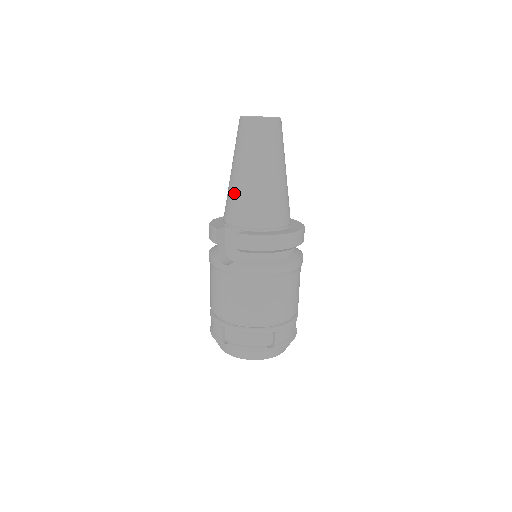
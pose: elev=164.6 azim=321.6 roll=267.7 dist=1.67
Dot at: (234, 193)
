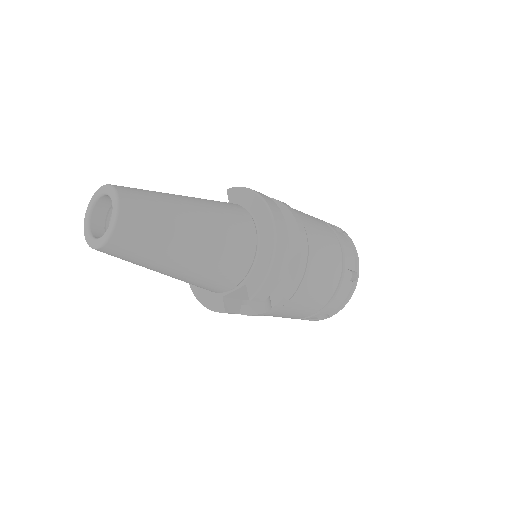
Dot at: (192, 281)
